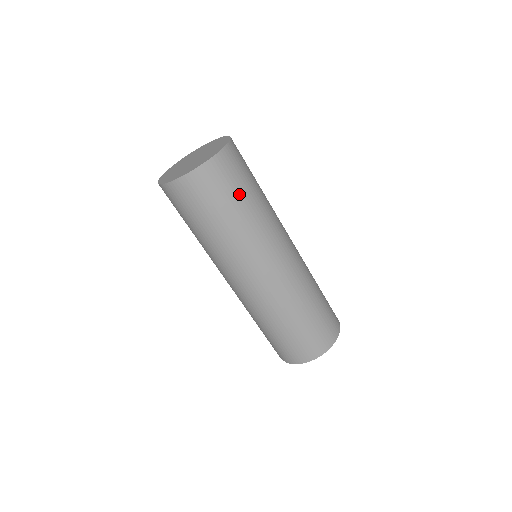
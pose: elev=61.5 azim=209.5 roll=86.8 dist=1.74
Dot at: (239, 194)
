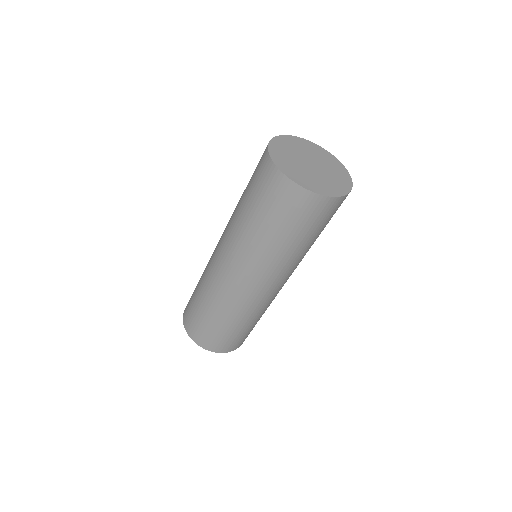
Dot at: occluded
